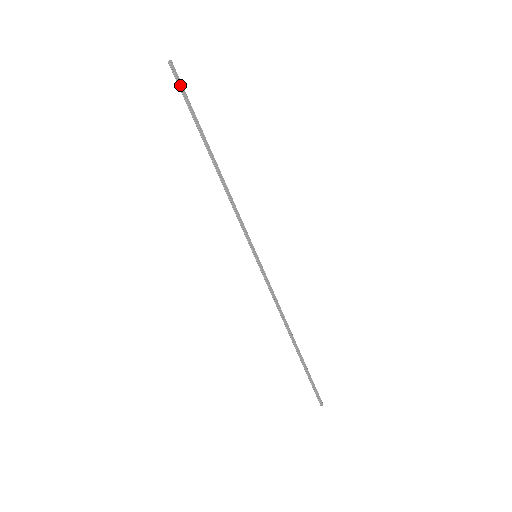
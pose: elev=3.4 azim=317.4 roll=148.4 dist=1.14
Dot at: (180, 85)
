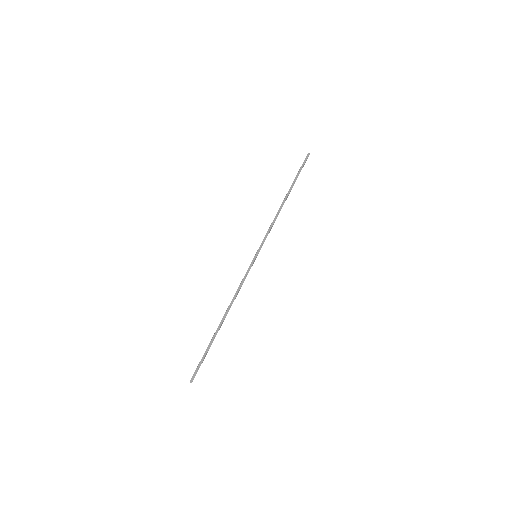
Dot at: (303, 163)
